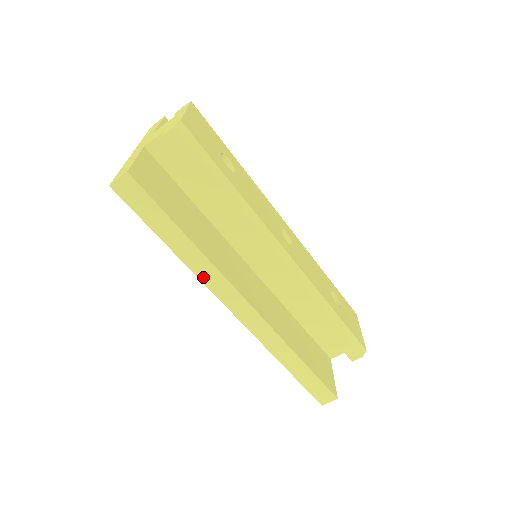
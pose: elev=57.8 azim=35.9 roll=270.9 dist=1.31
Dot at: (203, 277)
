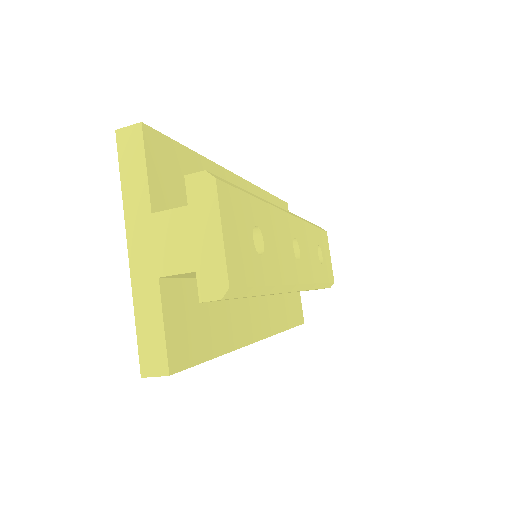
Dot at: occluded
